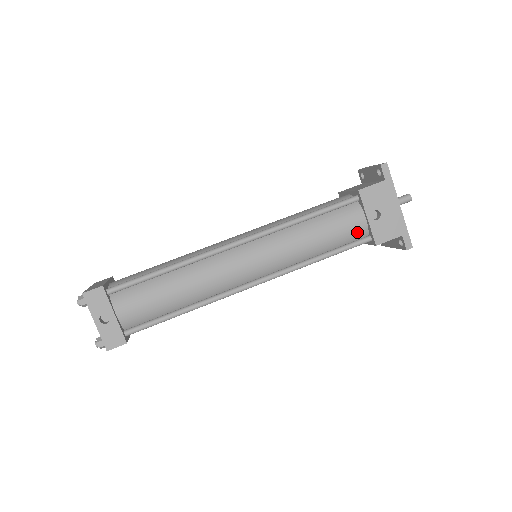
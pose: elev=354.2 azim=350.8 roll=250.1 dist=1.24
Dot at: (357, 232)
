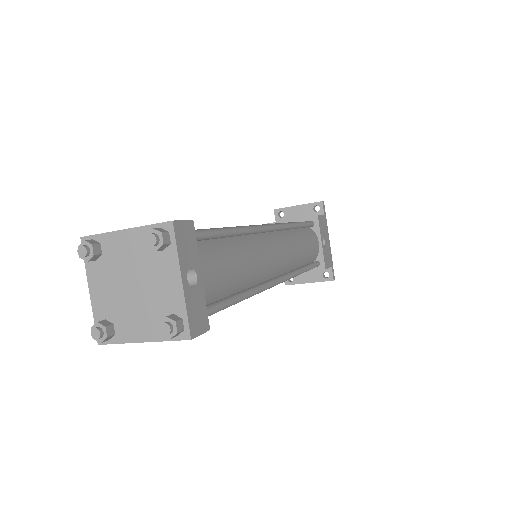
Dot at: (315, 254)
